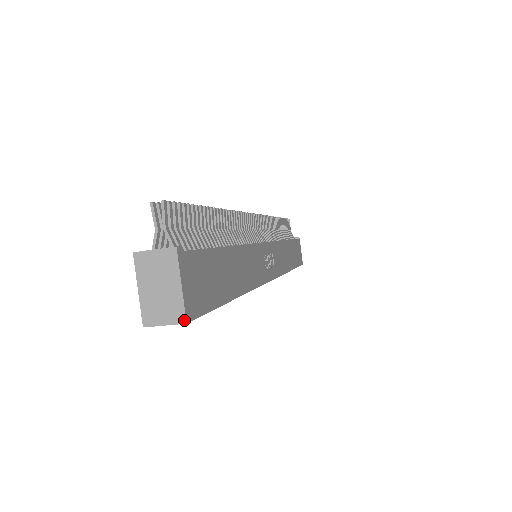
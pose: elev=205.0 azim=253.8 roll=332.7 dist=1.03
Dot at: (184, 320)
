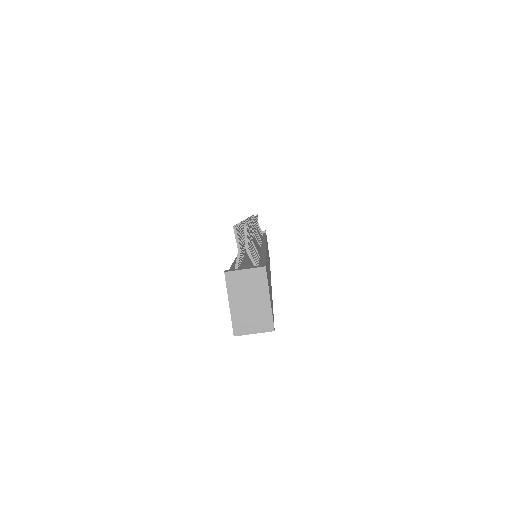
Dot at: (272, 328)
